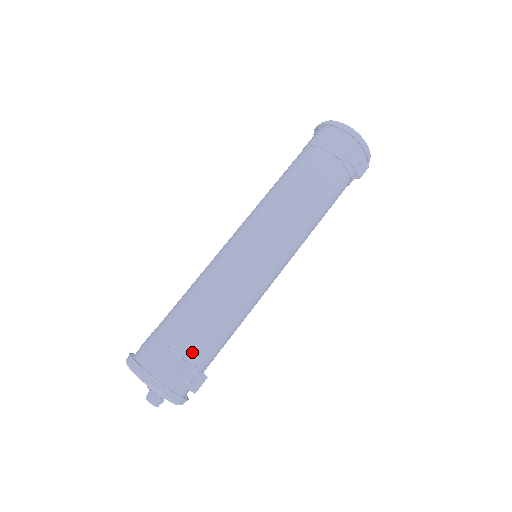
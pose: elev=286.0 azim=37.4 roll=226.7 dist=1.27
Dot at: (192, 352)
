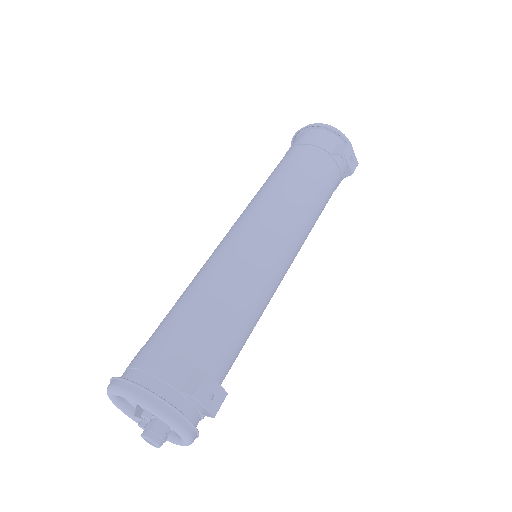
Dot at: (204, 361)
